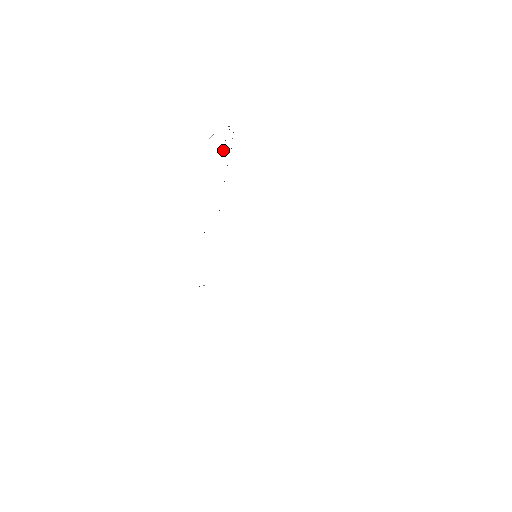
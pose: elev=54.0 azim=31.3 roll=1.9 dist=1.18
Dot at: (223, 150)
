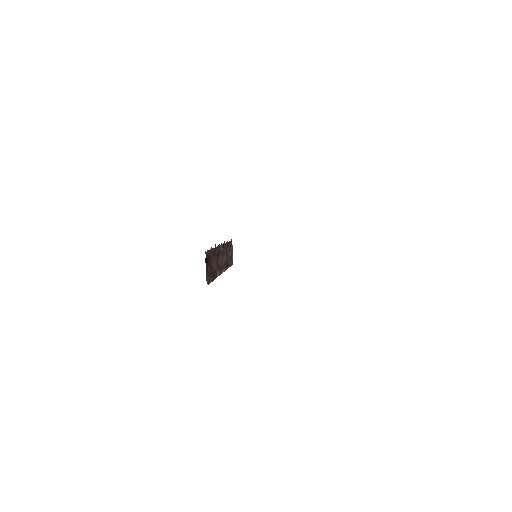
Dot at: (226, 250)
